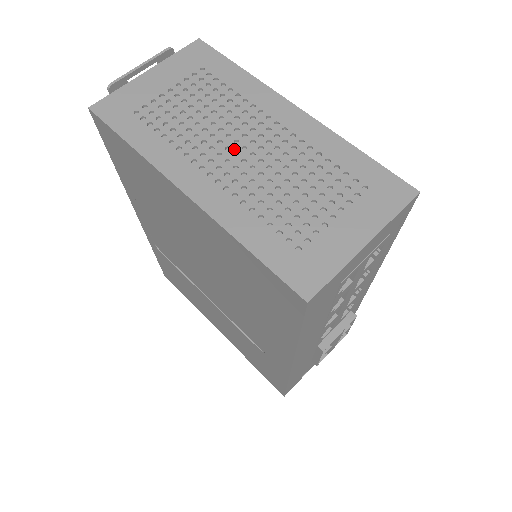
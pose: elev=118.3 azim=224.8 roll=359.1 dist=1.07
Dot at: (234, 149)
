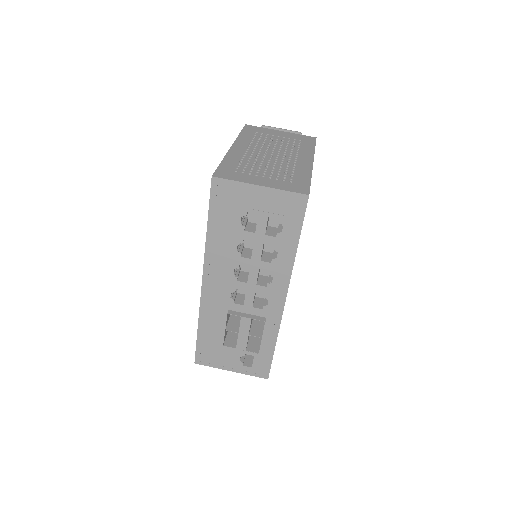
Dot at: (268, 152)
